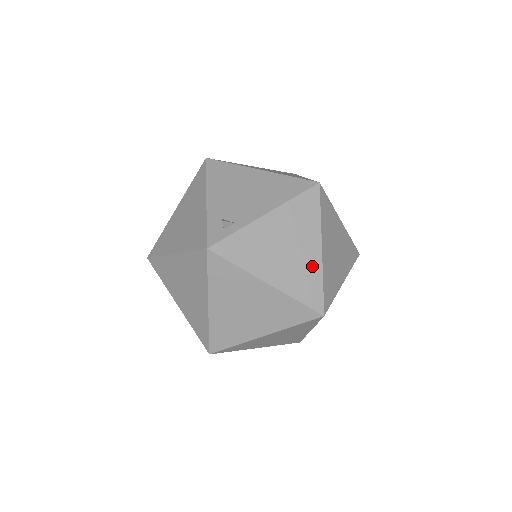
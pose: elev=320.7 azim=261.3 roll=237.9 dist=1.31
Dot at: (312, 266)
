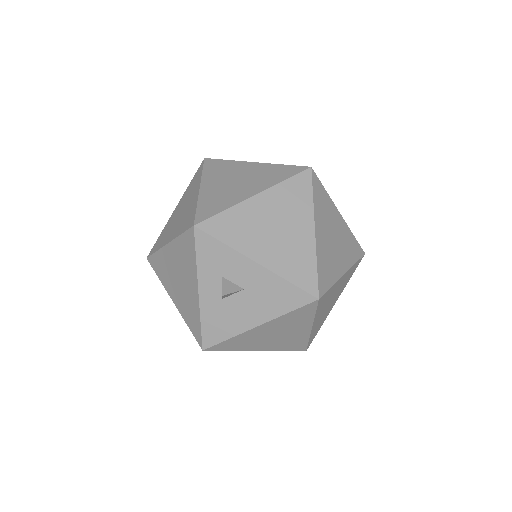
Dot at: occluded
